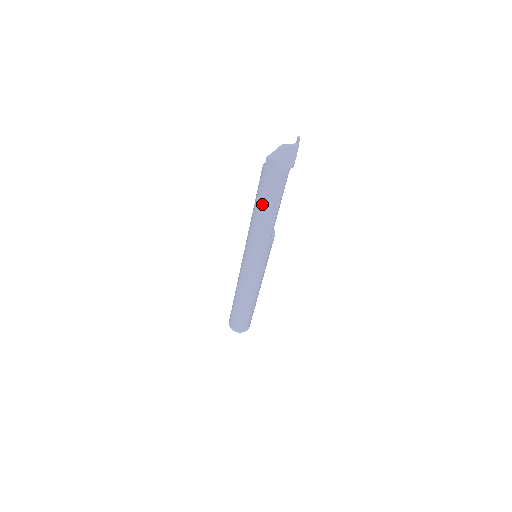
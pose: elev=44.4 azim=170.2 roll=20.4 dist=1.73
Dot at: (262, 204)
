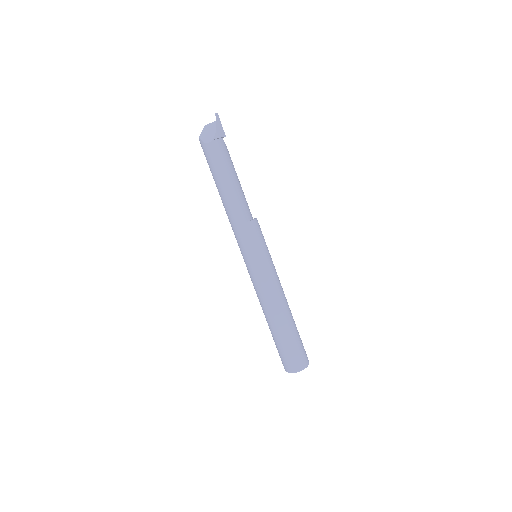
Dot at: (217, 187)
